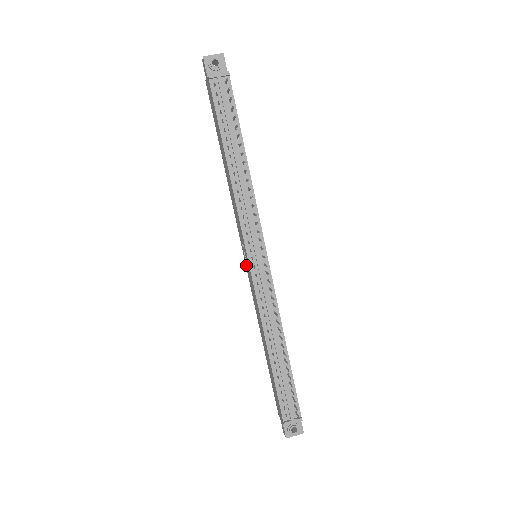
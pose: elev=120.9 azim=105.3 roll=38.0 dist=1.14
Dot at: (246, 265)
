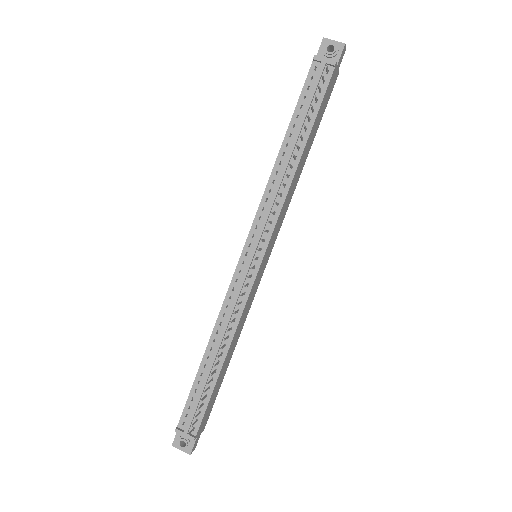
Dot at: occluded
